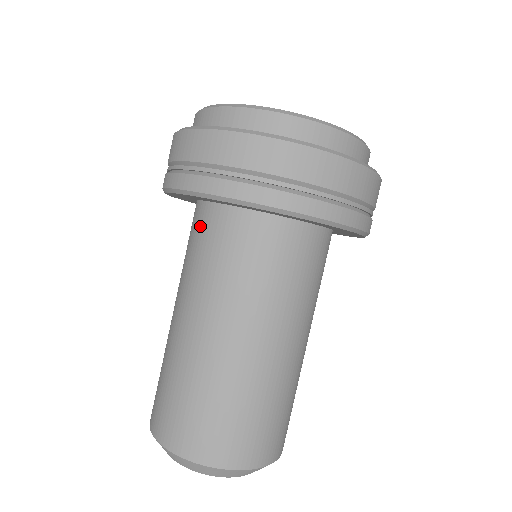
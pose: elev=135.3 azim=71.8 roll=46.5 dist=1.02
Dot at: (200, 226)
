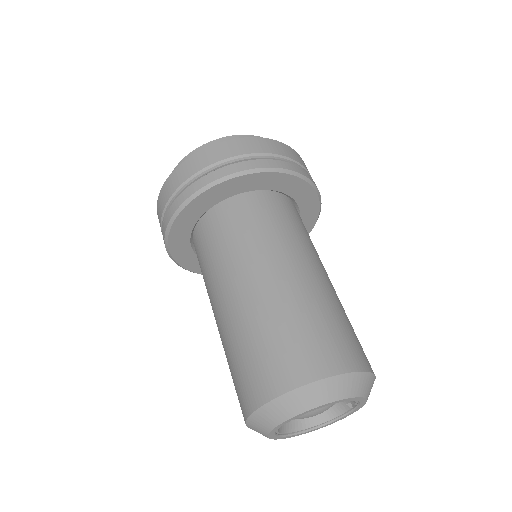
Dot at: (221, 222)
